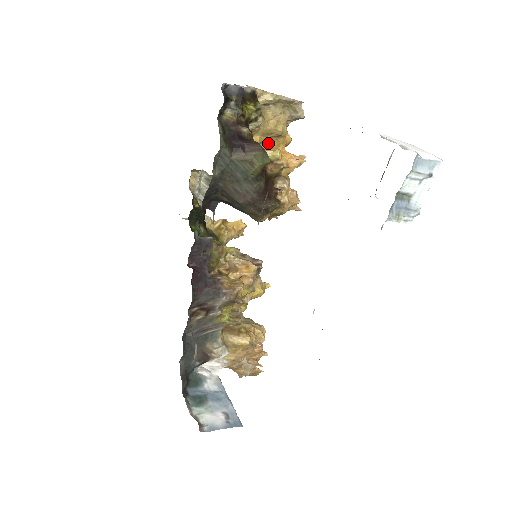
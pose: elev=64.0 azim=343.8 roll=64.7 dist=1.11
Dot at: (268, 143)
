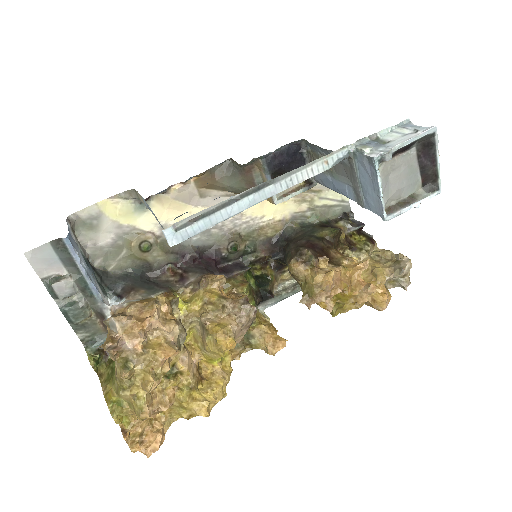
Dot at: occluded
